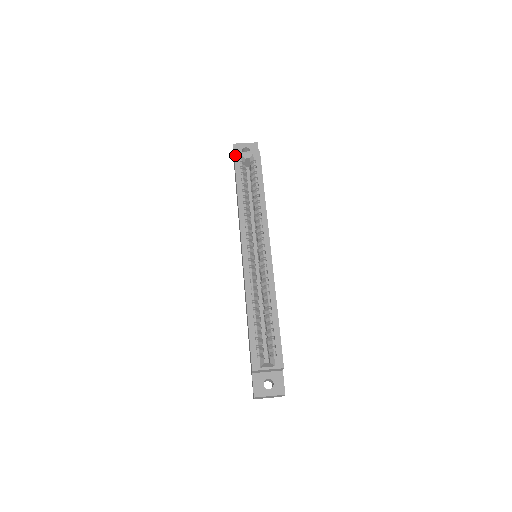
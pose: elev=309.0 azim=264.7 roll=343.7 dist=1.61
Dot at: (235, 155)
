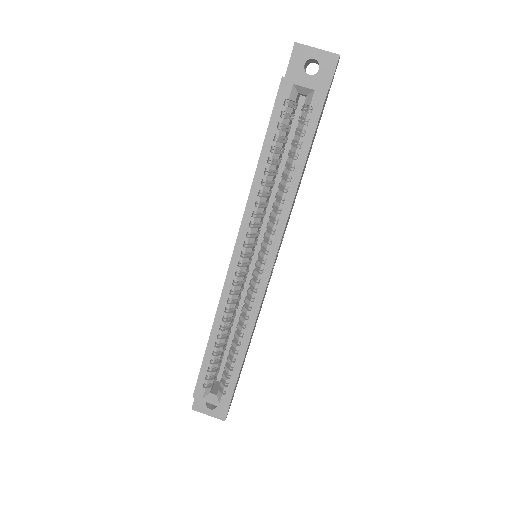
Dot at: (282, 83)
